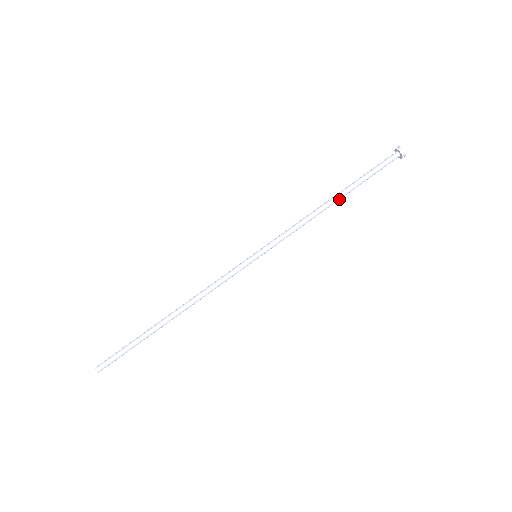
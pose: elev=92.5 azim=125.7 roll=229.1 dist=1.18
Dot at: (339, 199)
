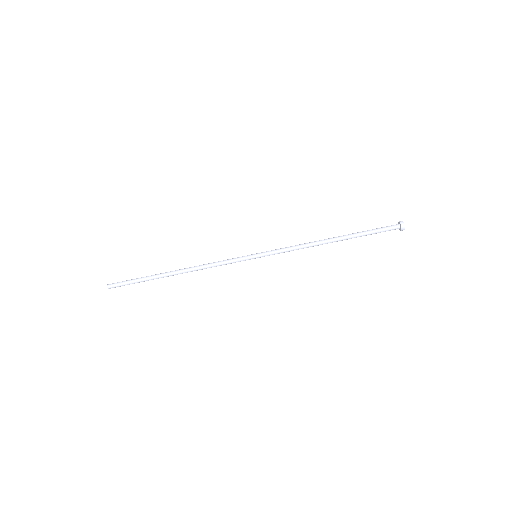
Dot at: (337, 241)
